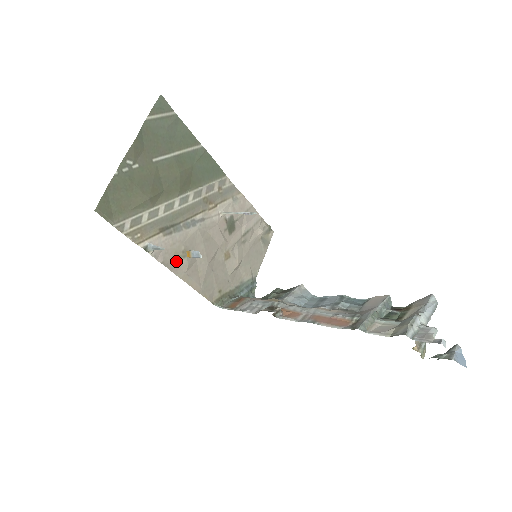
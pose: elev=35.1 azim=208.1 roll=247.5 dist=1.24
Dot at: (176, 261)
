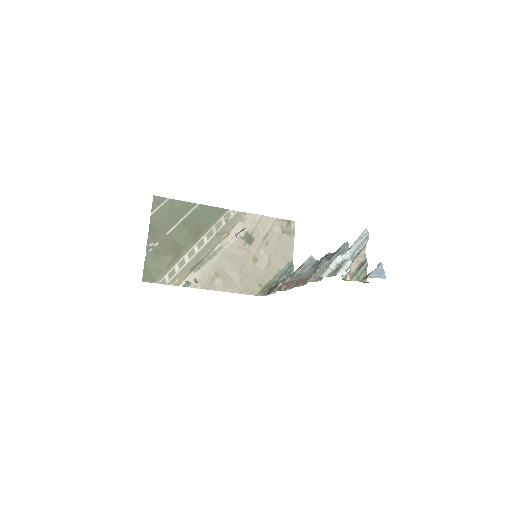
Dot at: (212, 282)
